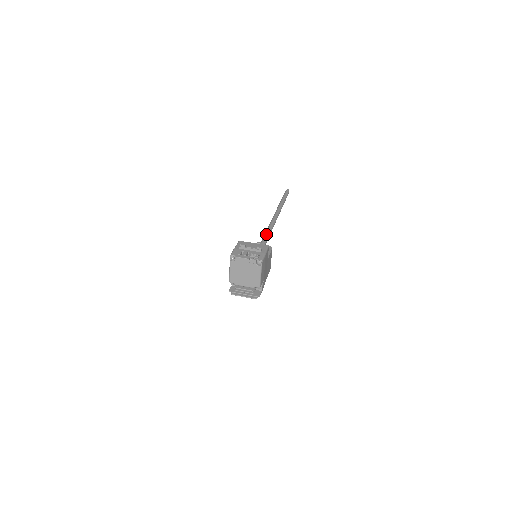
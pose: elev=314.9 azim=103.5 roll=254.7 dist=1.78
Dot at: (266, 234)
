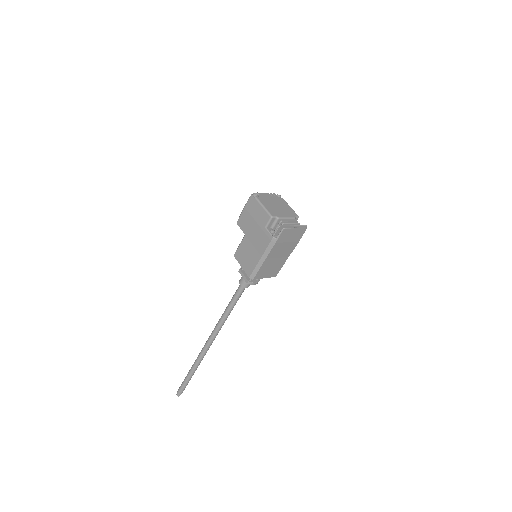
Dot at: (231, 300)
